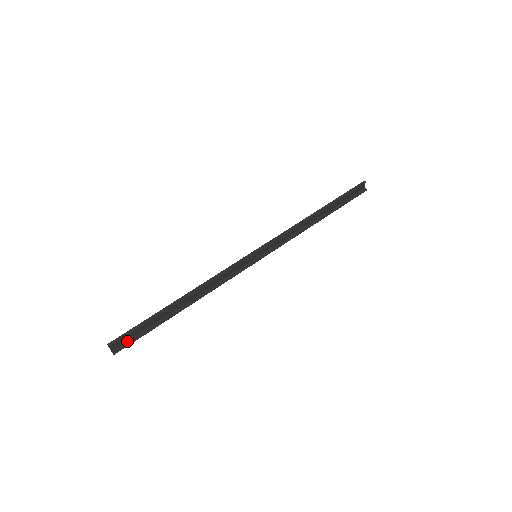
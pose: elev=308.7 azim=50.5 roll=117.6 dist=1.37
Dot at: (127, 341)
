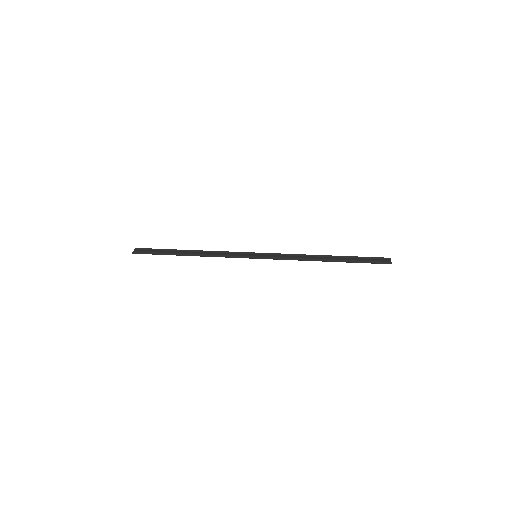
Dot at: (144, 253)
